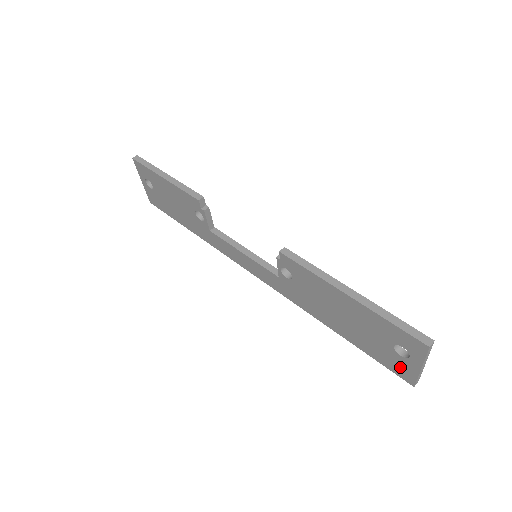
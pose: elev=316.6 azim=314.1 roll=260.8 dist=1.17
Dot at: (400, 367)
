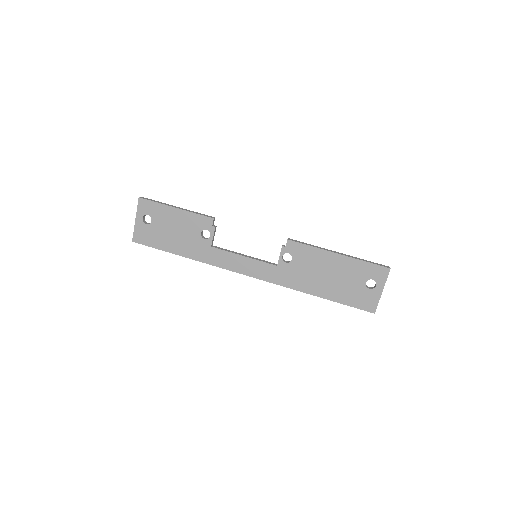
Dot at: (367, 300)
